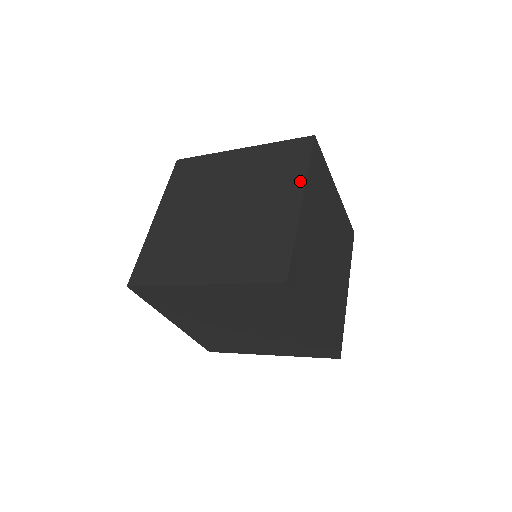
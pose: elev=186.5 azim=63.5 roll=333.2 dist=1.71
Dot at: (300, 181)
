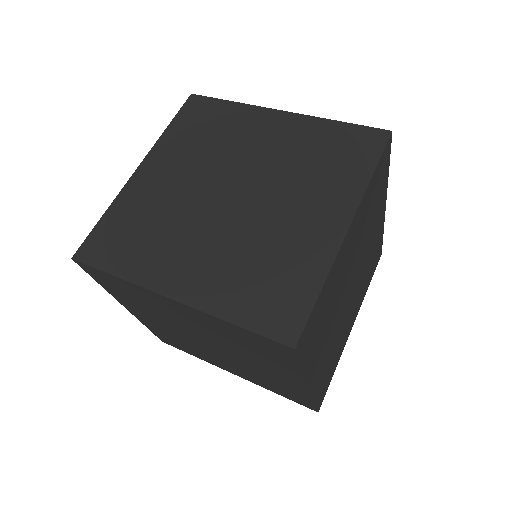
Dot at: (354, 194)
